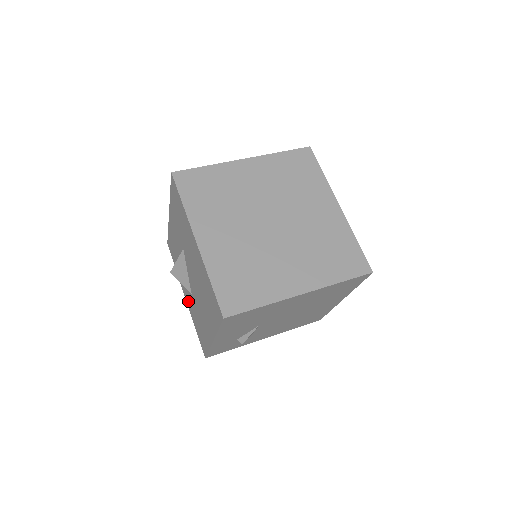
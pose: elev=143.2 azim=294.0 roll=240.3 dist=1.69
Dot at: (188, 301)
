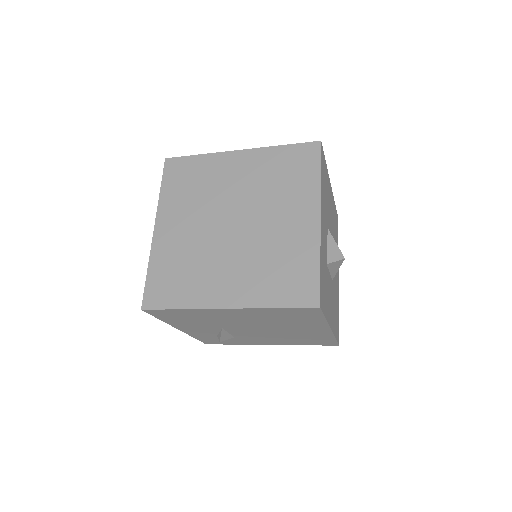
Dot at: occluded
